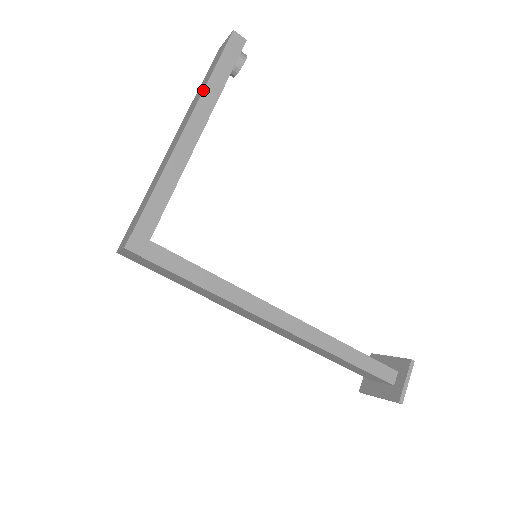
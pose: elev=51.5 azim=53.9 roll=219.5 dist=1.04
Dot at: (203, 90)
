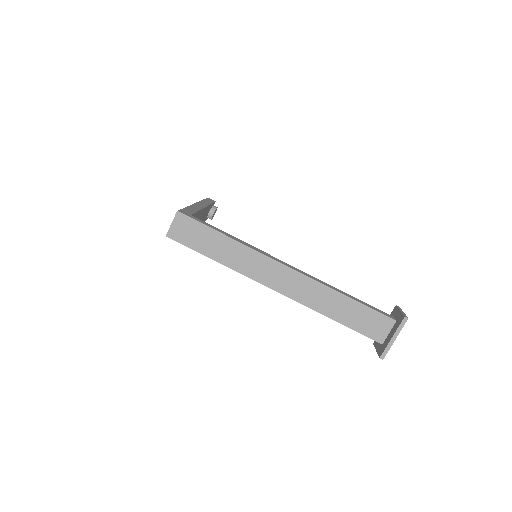
Dot at: (200, 201)
